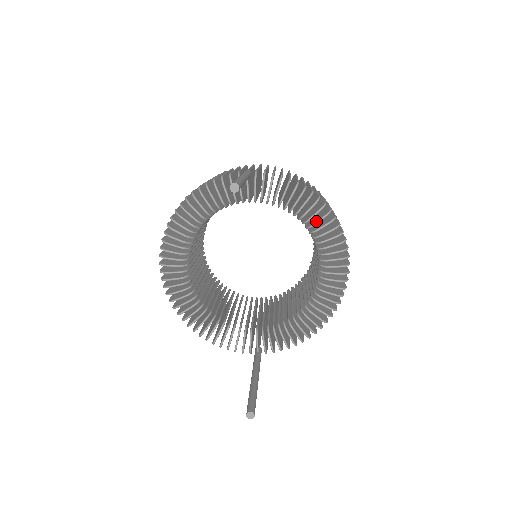
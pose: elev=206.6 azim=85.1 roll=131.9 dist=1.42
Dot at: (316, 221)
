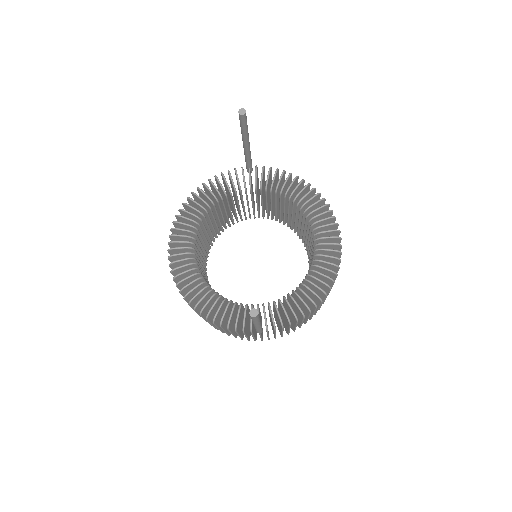
Dot at: occluded
